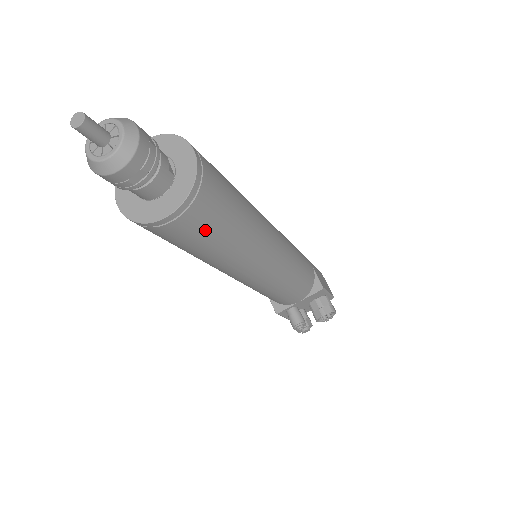
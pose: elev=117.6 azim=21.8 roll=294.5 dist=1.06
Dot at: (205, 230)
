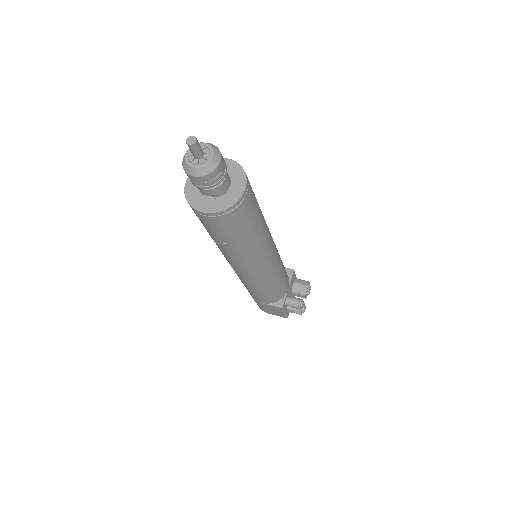
Dot at: (255, 204)
